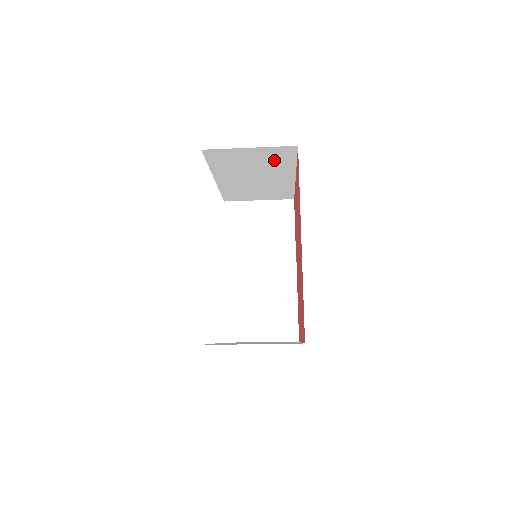
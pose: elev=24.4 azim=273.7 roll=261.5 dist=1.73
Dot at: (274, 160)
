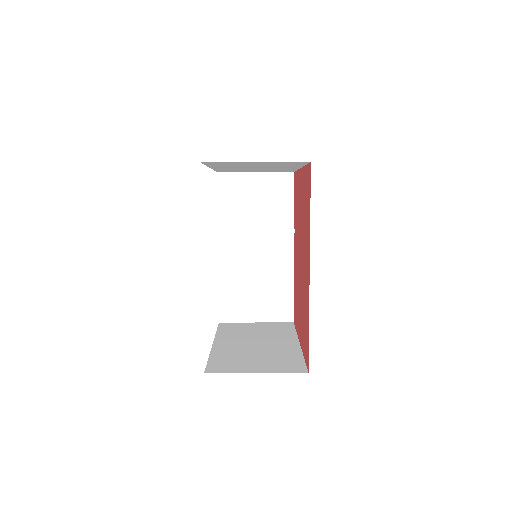
Dot at: (281, 164)
